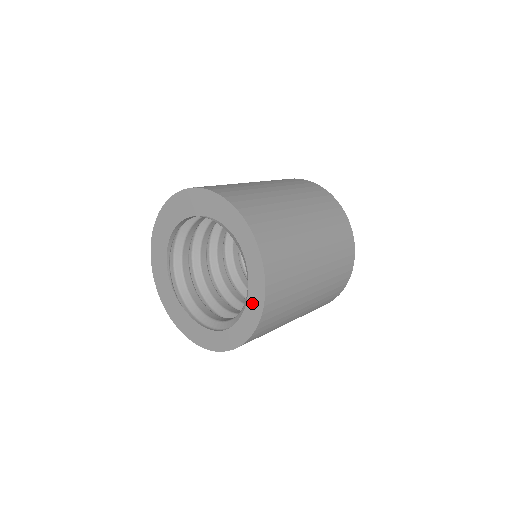
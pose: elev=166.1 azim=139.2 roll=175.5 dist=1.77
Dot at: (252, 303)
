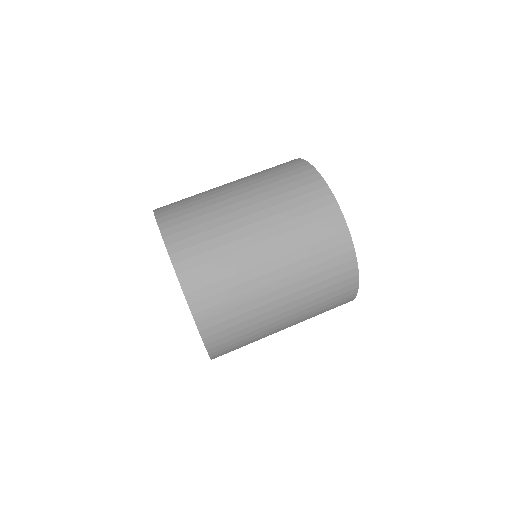
Dot at: occluded
